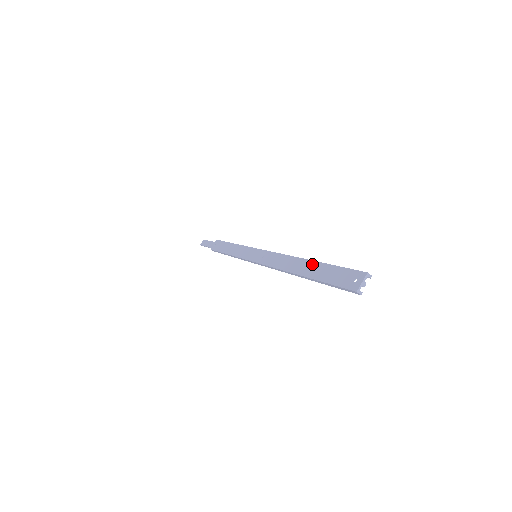
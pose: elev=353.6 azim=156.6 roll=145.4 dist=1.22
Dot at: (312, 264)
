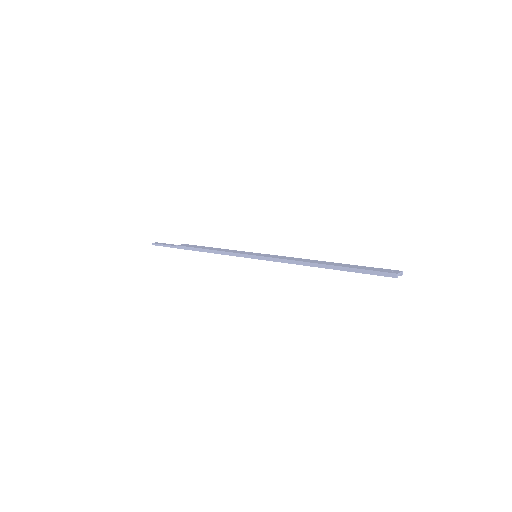
Dot at: (340, 263)
